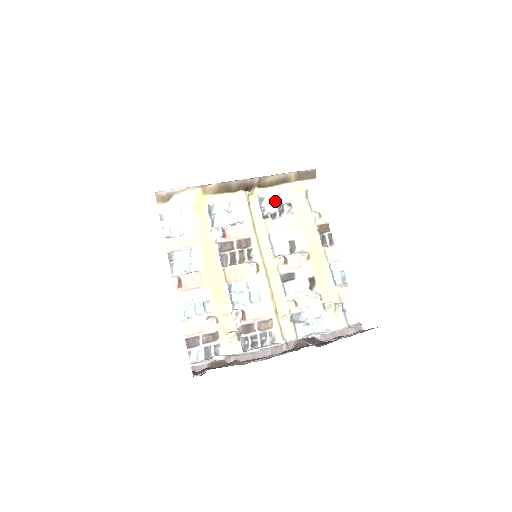
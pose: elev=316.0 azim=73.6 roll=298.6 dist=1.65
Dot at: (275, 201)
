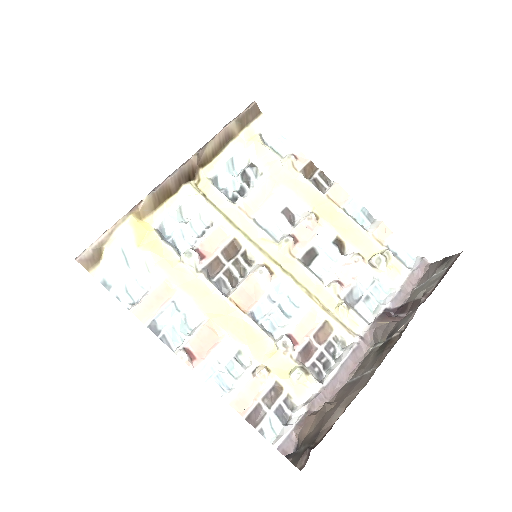
Dot at: (231, 172)
